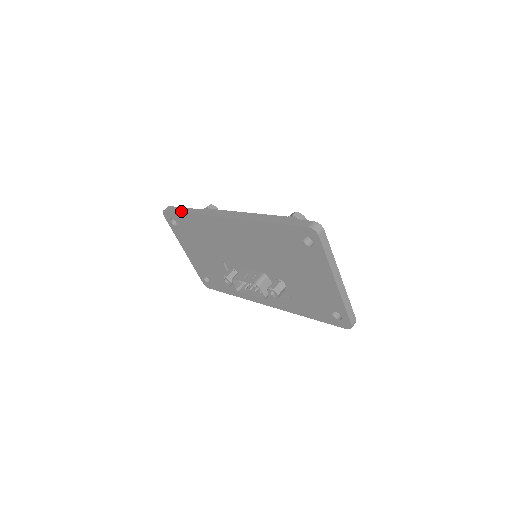
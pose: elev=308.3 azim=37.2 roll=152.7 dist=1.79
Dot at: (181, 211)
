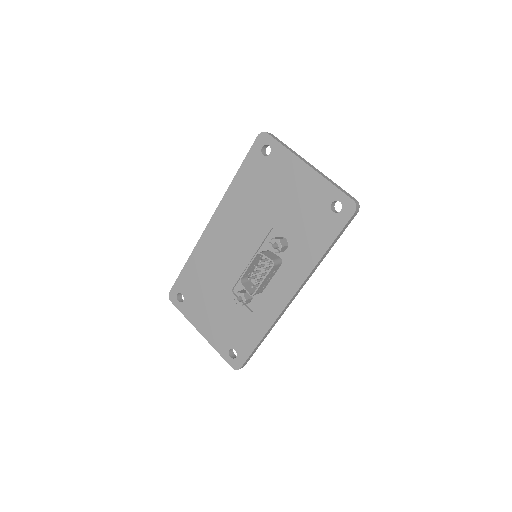
Dot at: (181, 272)
